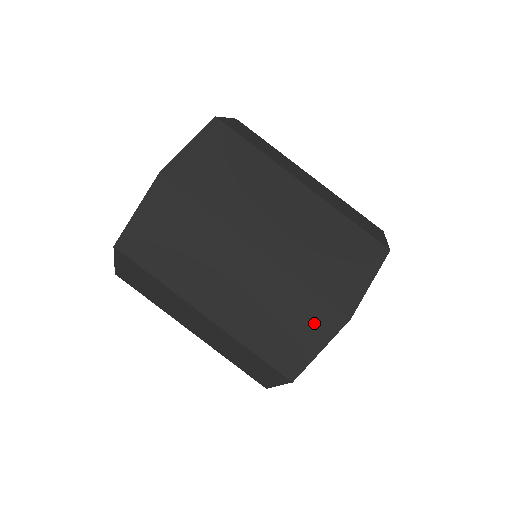
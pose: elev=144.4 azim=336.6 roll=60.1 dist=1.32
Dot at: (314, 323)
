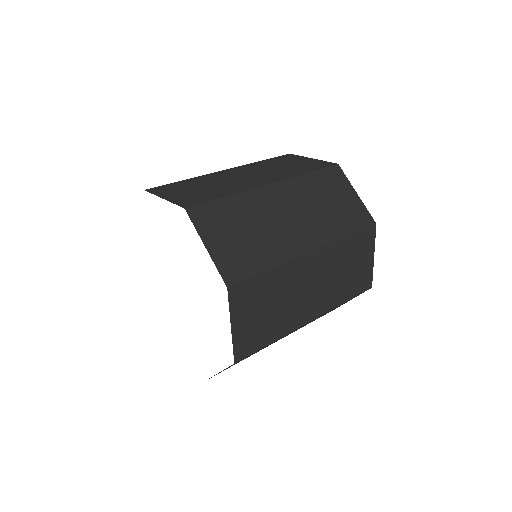
Dot at: (336, 184)
